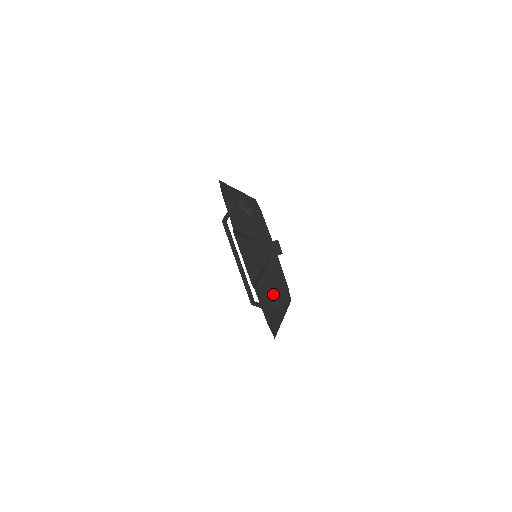
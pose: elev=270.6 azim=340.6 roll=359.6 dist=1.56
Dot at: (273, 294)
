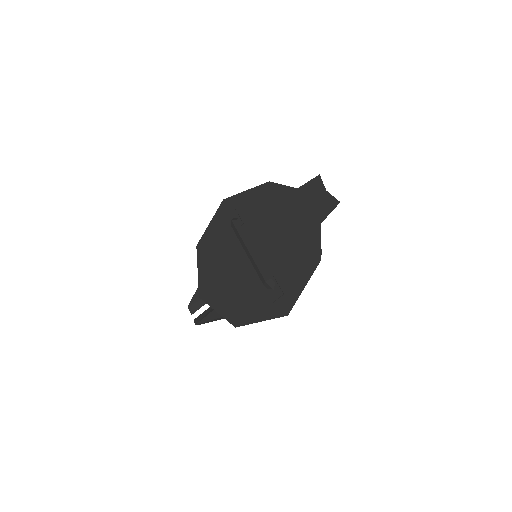
Dot at: occluded
